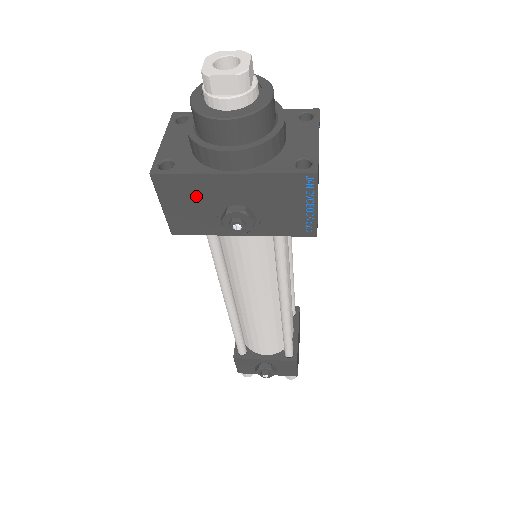
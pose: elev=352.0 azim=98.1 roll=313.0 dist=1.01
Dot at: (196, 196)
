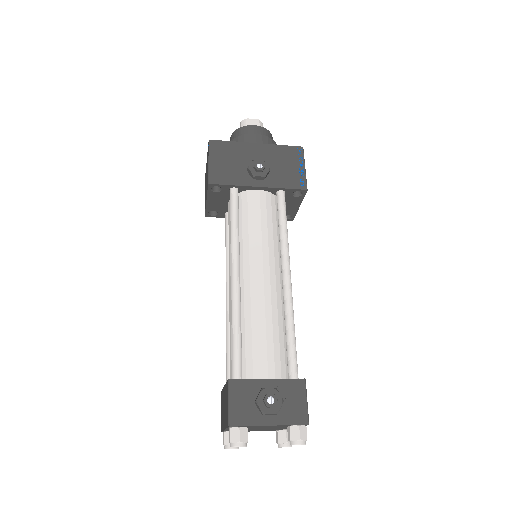
Dot at: (233, 155)
